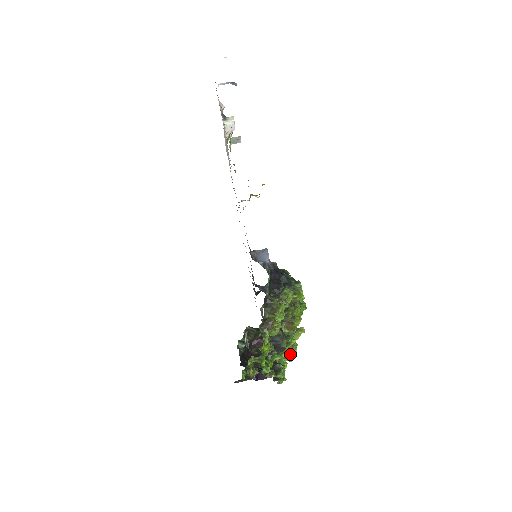
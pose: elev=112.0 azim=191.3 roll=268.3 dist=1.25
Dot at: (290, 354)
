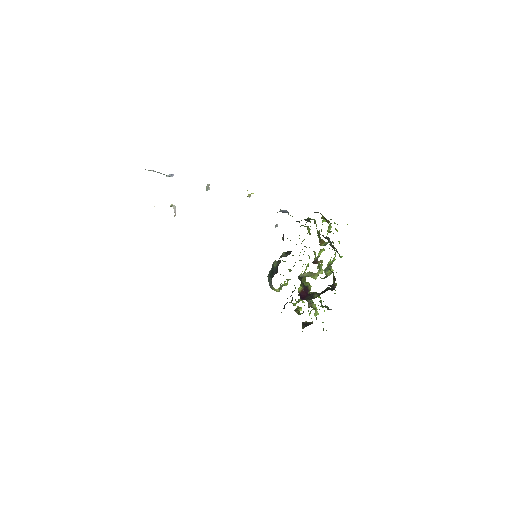
Dot at: (315, 307)
